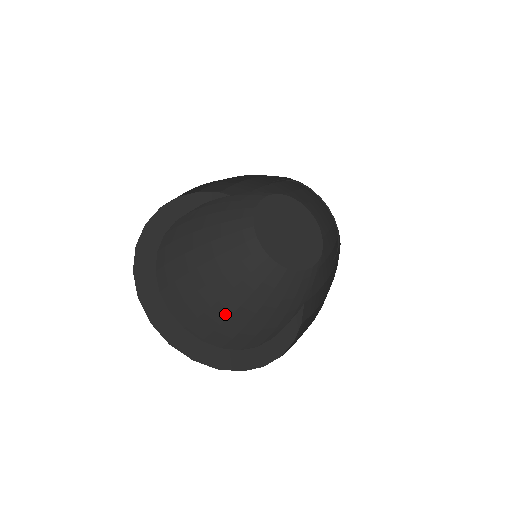
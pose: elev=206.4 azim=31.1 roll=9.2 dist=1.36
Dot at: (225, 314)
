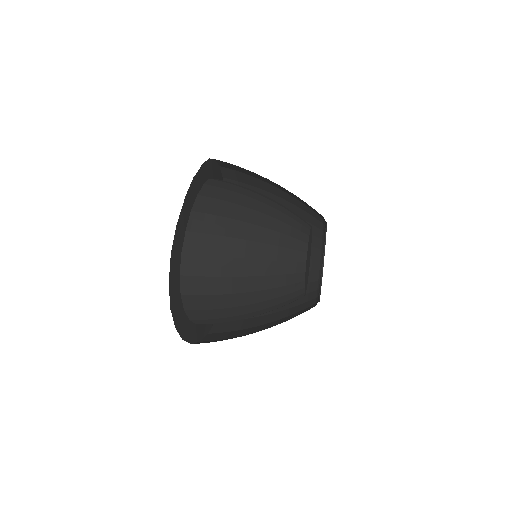
Dot at: occluded
